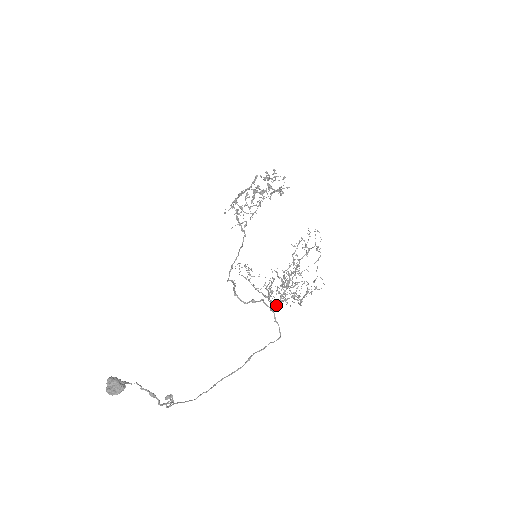
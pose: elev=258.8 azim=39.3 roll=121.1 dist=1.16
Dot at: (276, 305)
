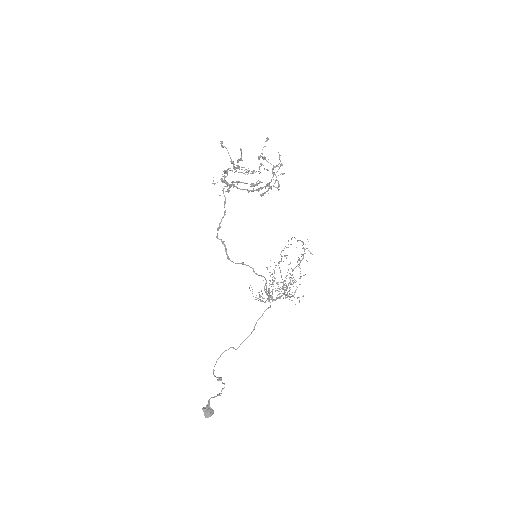
Dot at: occluded
